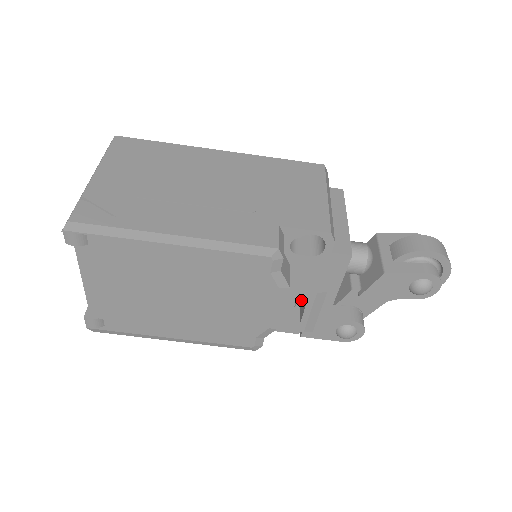
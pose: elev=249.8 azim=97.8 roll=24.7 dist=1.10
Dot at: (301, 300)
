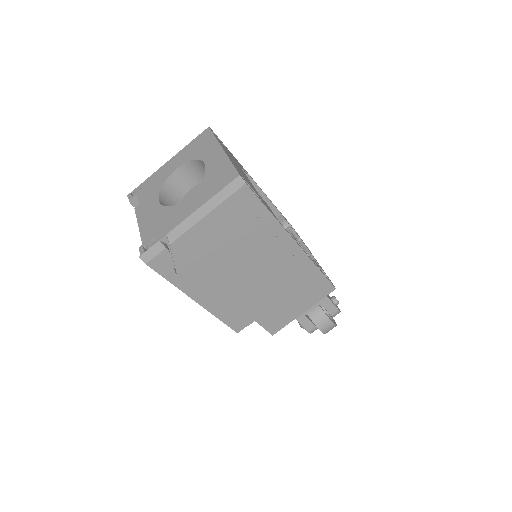
Dot at: occluded
